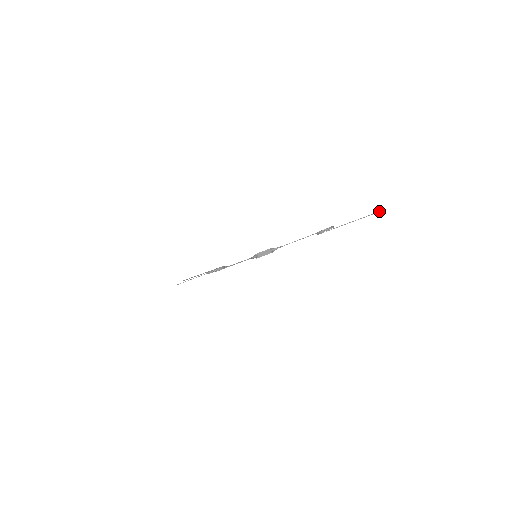
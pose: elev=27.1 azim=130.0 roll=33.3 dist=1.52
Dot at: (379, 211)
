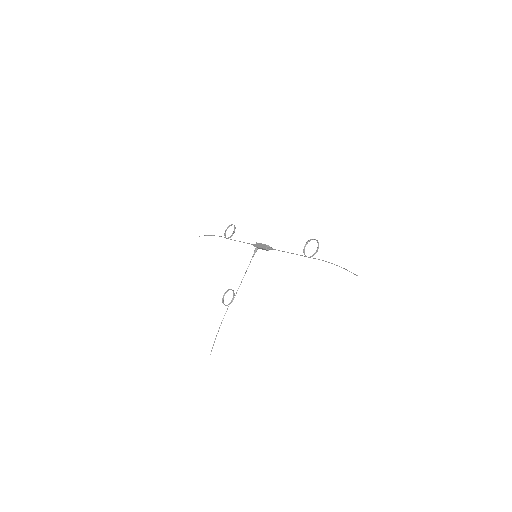
Dot at: (356, 275)
